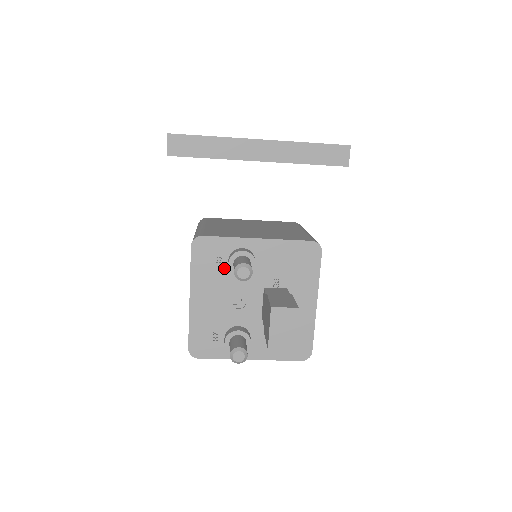
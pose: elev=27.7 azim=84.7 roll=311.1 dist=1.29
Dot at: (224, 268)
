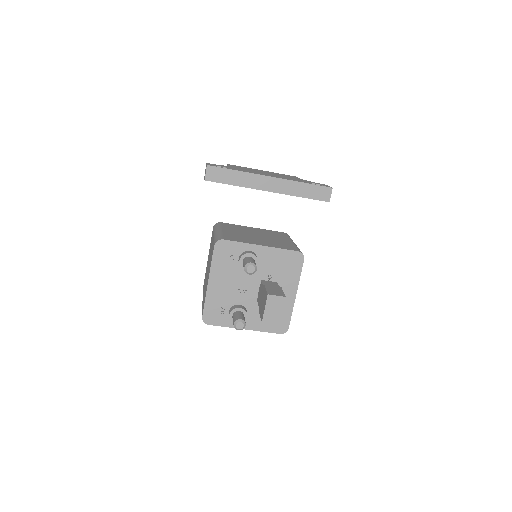
Dot at: (235, 263)
